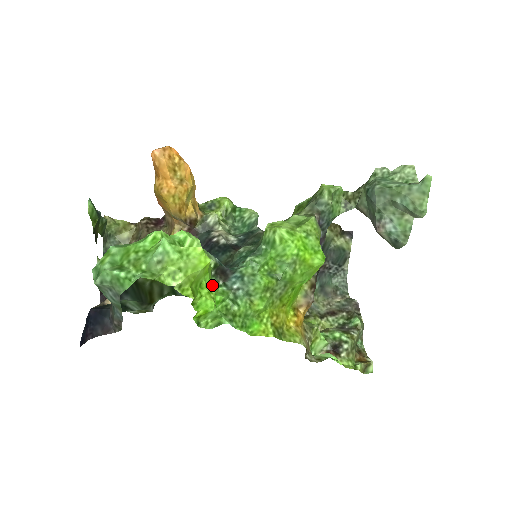
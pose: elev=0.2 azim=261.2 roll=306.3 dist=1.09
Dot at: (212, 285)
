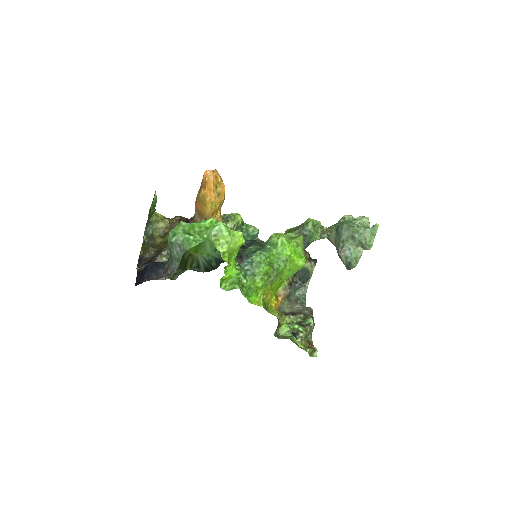
Dot at: occluded
